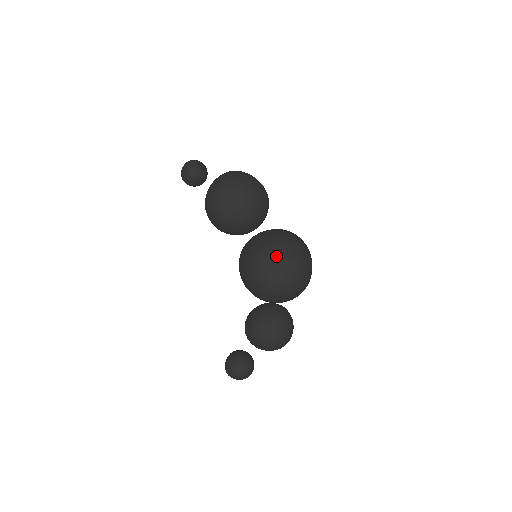
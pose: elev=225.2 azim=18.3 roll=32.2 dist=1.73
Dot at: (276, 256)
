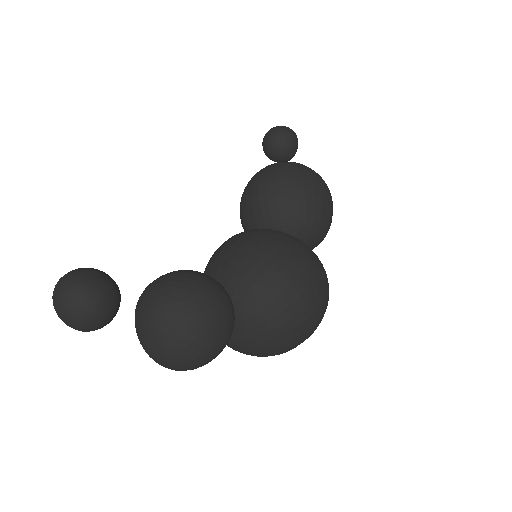
Dot at: (297, 249)
